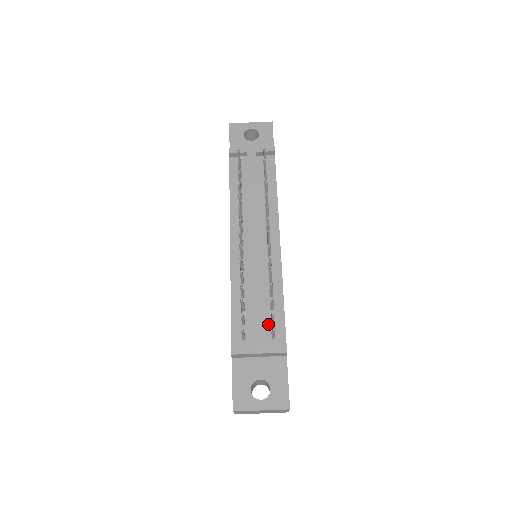
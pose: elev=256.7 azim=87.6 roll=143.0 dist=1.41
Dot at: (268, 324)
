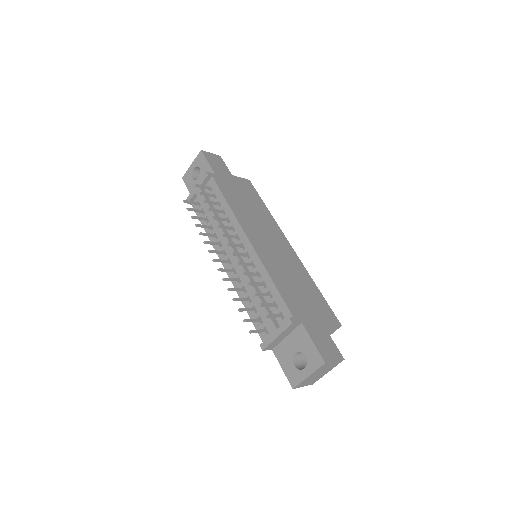
Dot at: (274, 309)
